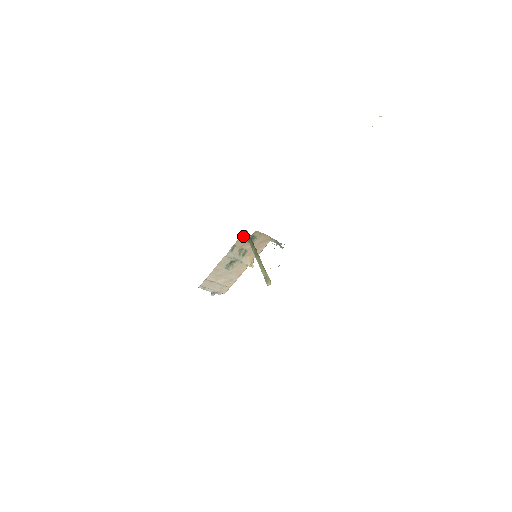
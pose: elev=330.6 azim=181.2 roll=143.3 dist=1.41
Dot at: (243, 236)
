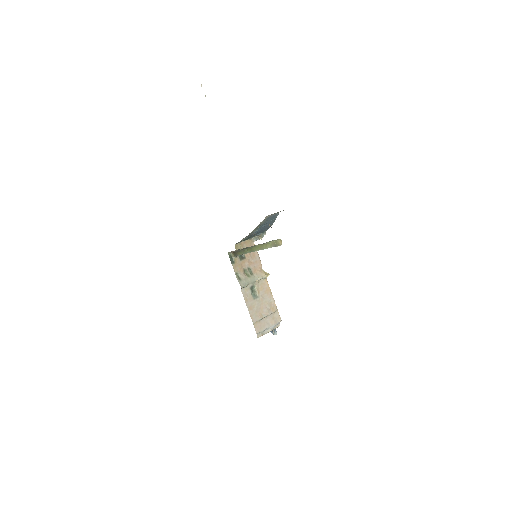
Dot at: (232, 260)
